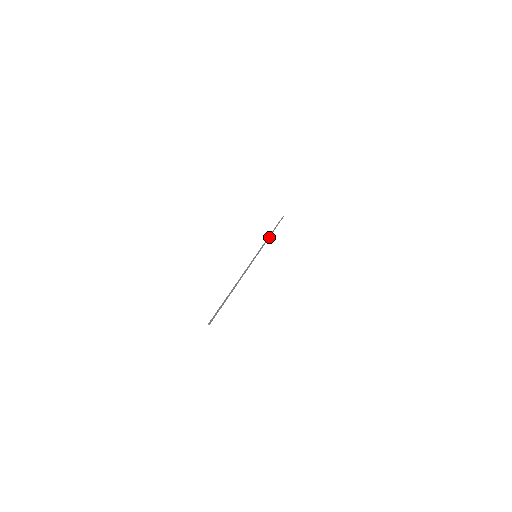
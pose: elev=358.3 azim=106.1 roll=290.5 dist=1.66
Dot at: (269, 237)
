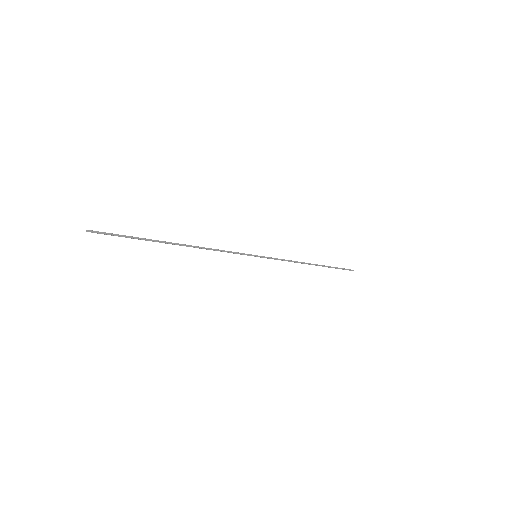
Dot at: (302, 263)
